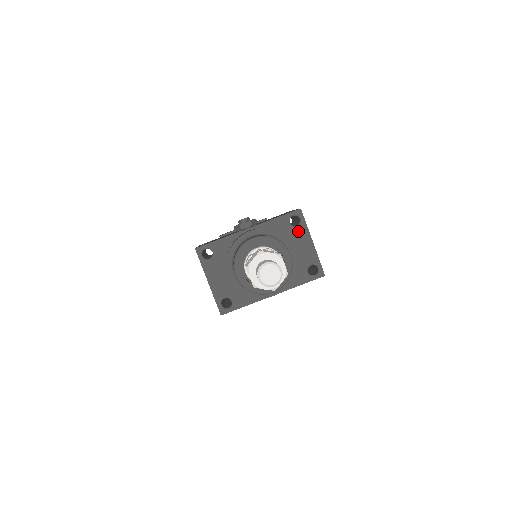
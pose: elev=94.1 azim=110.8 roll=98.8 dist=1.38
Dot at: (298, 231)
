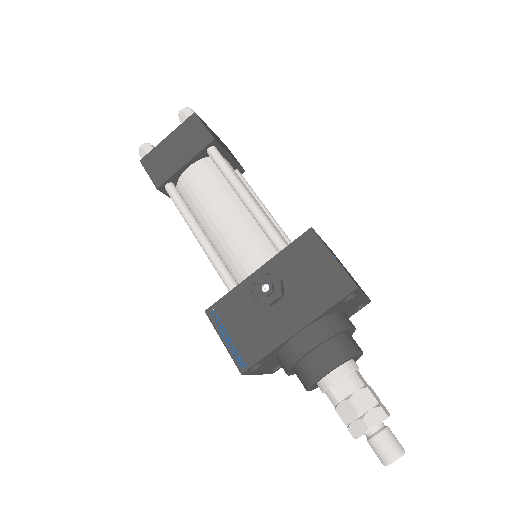
Dot at: (352, 300)
